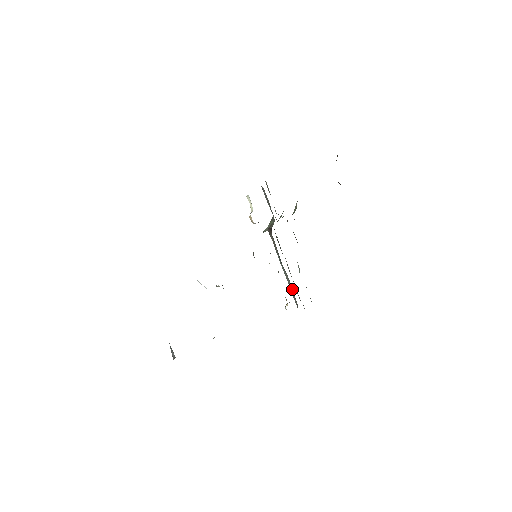
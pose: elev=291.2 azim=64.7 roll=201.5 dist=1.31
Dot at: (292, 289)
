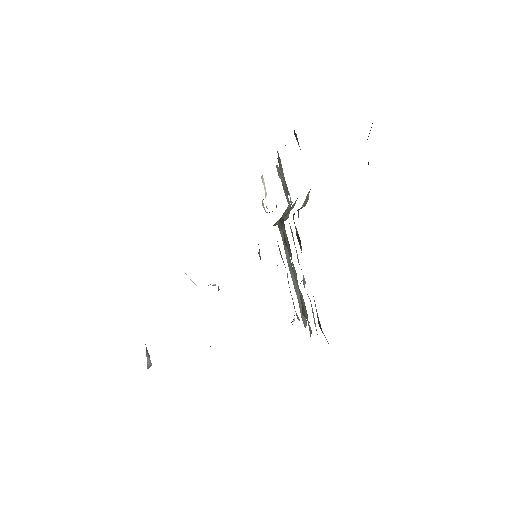
Dot at: occluded
